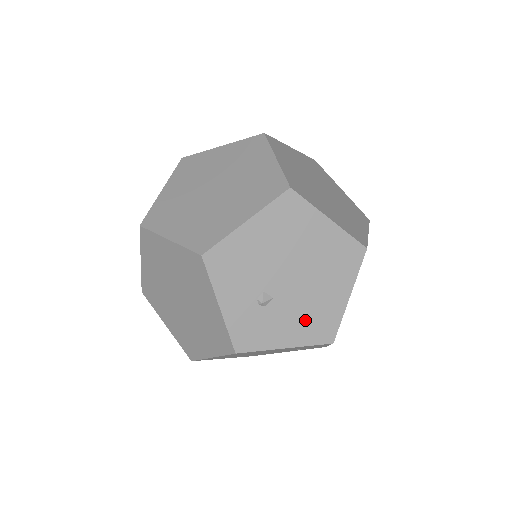
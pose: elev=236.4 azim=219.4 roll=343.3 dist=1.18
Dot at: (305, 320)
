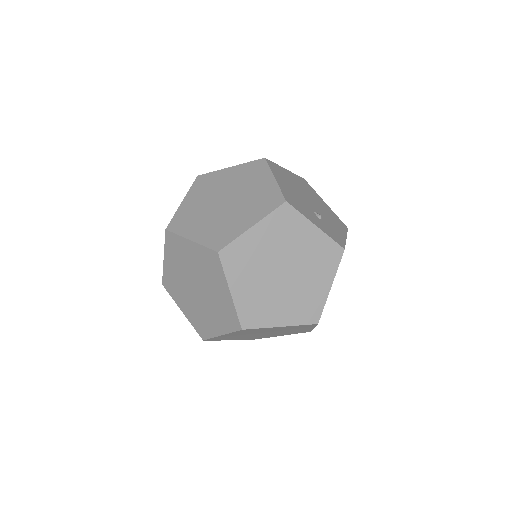
Dot at: (333, 221)
